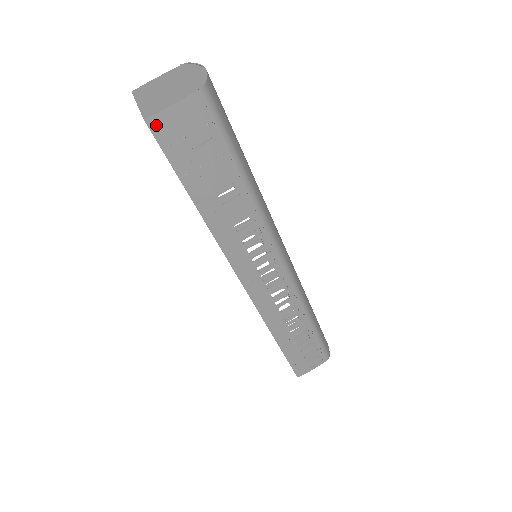
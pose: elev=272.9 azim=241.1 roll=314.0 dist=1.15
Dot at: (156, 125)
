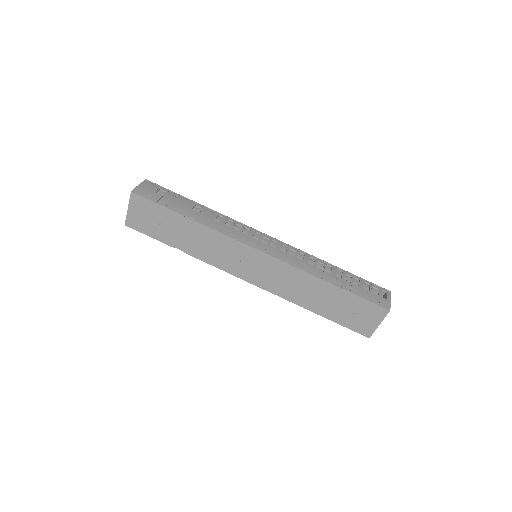
Dot at: (138, 192)
